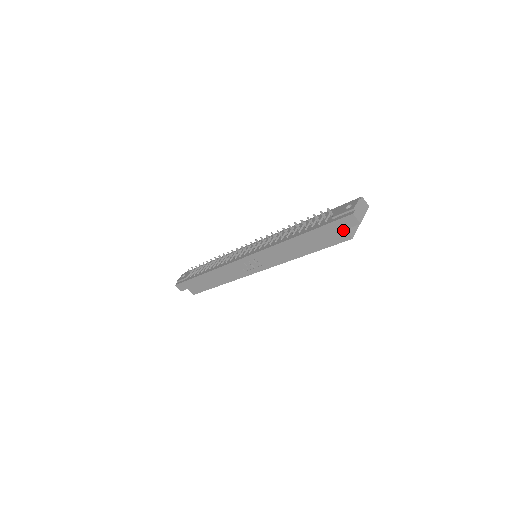
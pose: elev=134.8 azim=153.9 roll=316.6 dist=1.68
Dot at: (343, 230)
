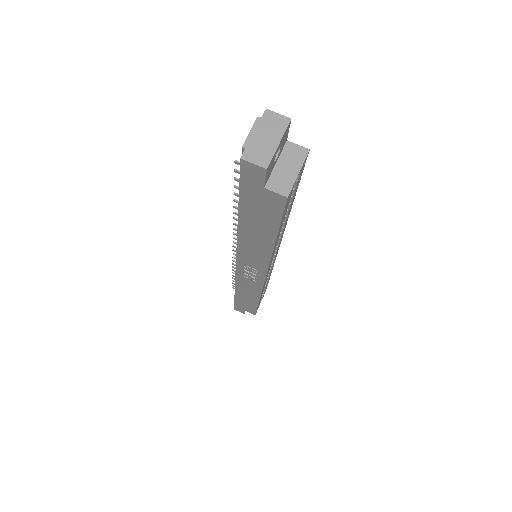
Dot at: (263, 190)
